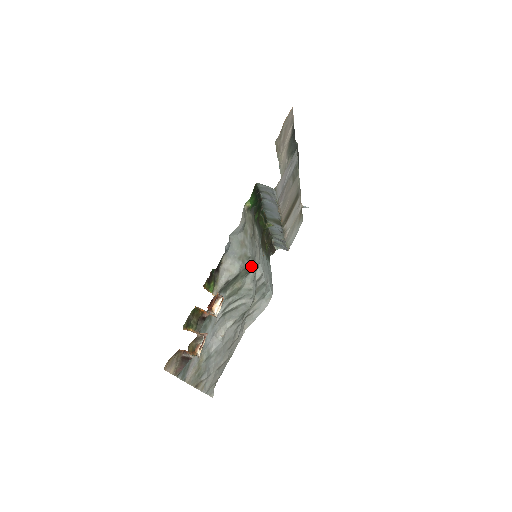
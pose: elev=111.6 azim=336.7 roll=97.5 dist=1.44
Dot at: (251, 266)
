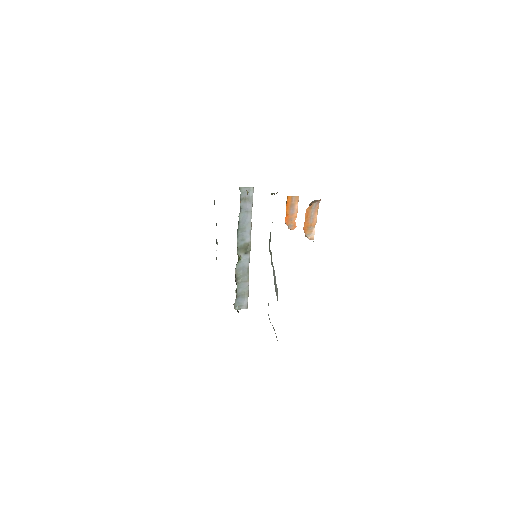
Dot at: occluded
